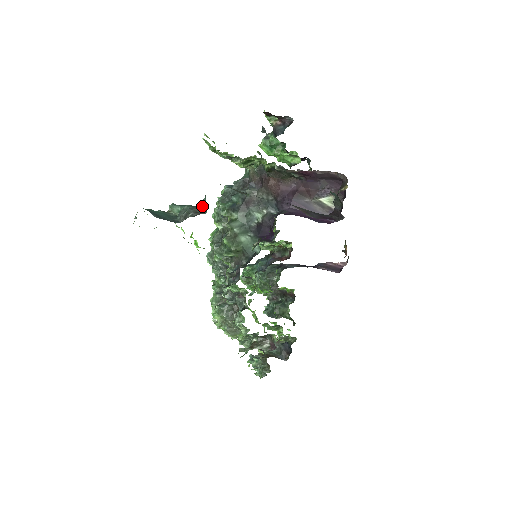
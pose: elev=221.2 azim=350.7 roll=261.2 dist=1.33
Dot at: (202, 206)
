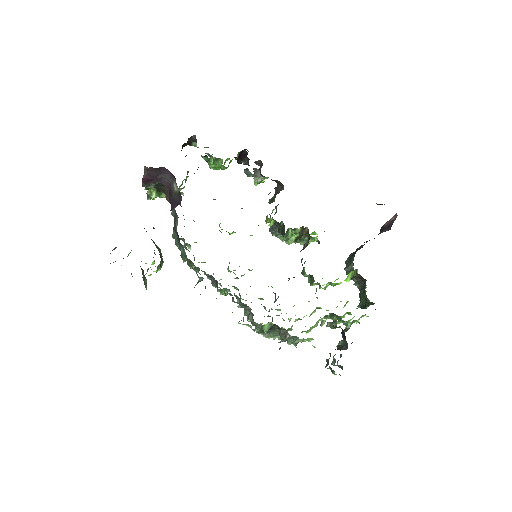
Dot at: occluded
